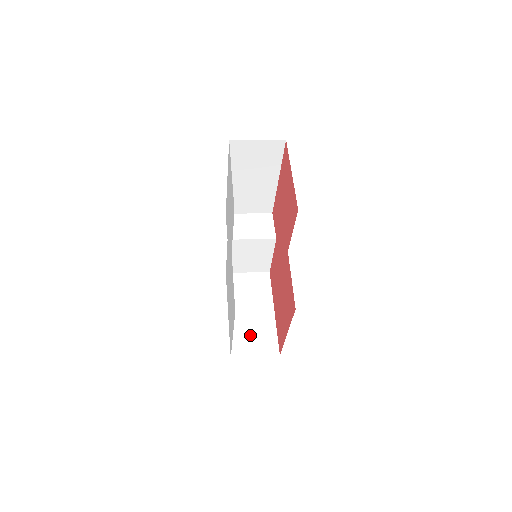
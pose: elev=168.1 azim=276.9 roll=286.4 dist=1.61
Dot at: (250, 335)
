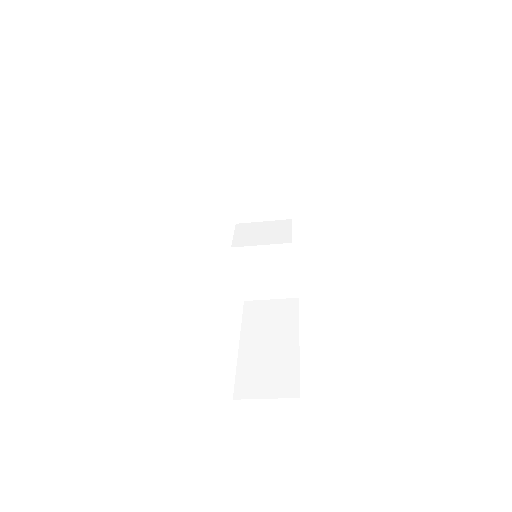
Dot at: (263, 371)
